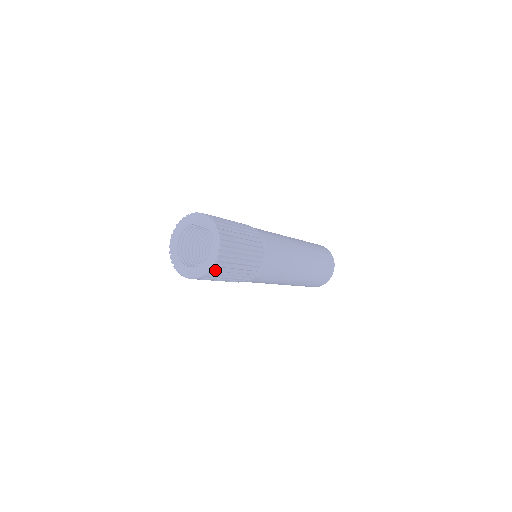
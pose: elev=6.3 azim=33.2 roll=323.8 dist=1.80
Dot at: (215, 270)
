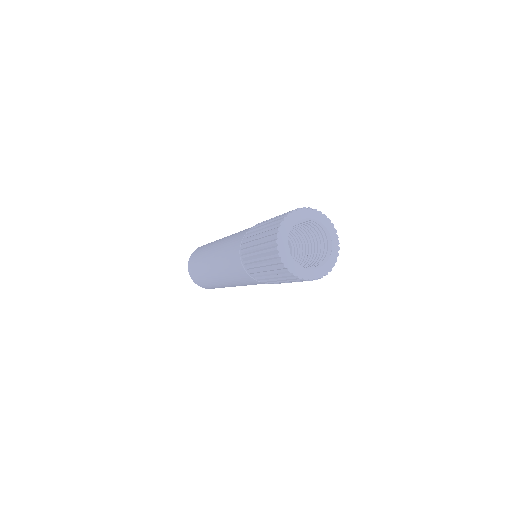
Dot at: (306, 280)
